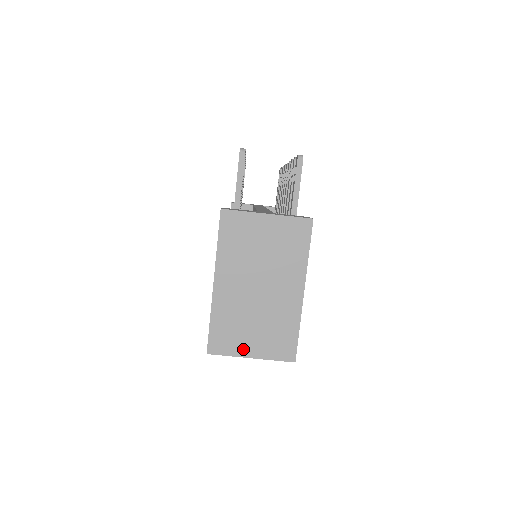
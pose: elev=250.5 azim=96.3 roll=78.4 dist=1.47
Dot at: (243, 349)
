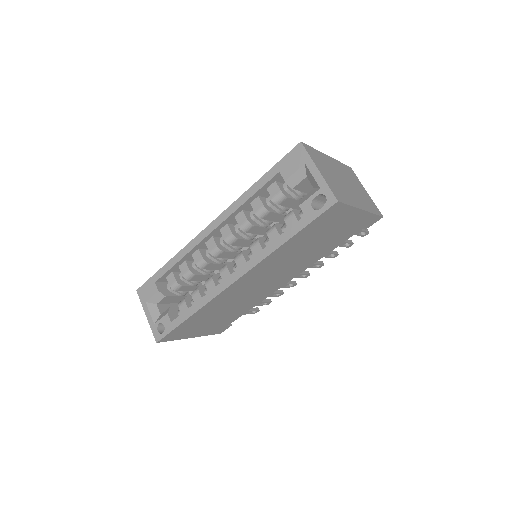
Dot at: (319, 166)
